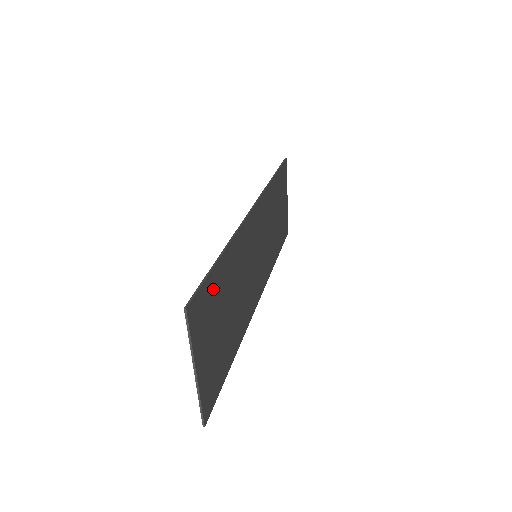
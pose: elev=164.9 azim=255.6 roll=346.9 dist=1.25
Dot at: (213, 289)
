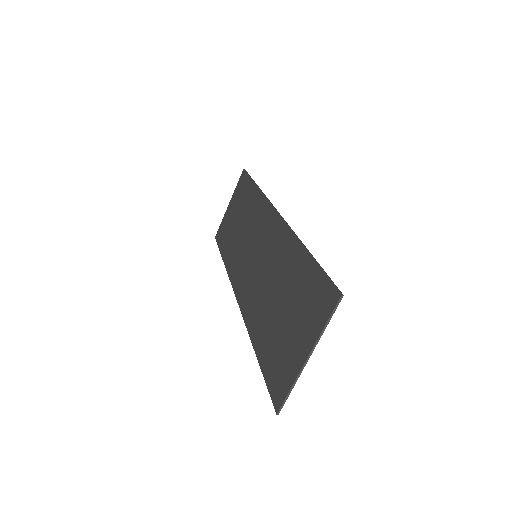
Dot at: (310, 281)
